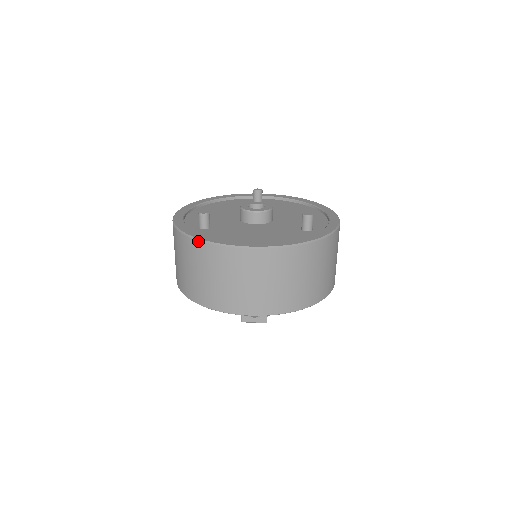
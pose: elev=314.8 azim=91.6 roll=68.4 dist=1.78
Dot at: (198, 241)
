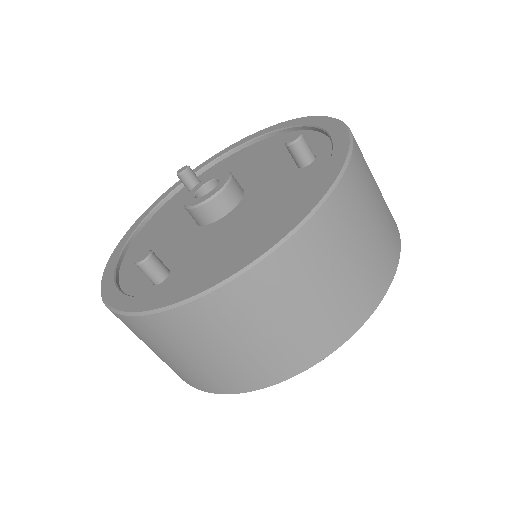
Dot at: (175, 309)
